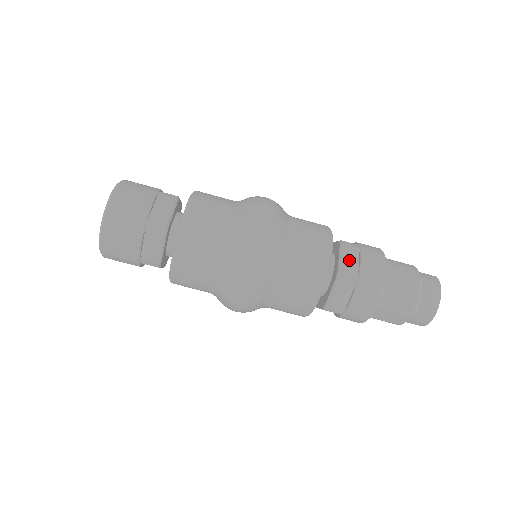
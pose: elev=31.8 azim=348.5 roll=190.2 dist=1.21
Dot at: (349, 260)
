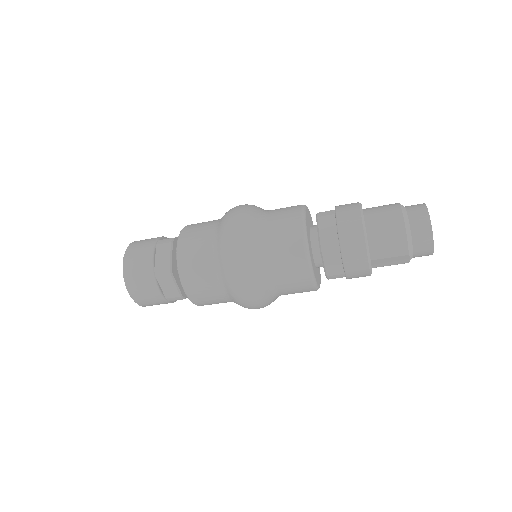
Dot at: (327, 230)
